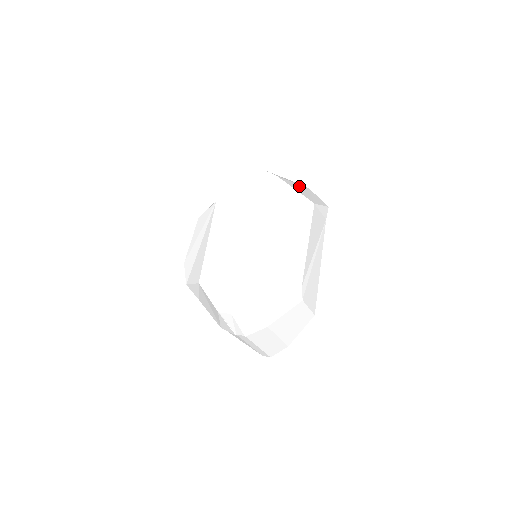
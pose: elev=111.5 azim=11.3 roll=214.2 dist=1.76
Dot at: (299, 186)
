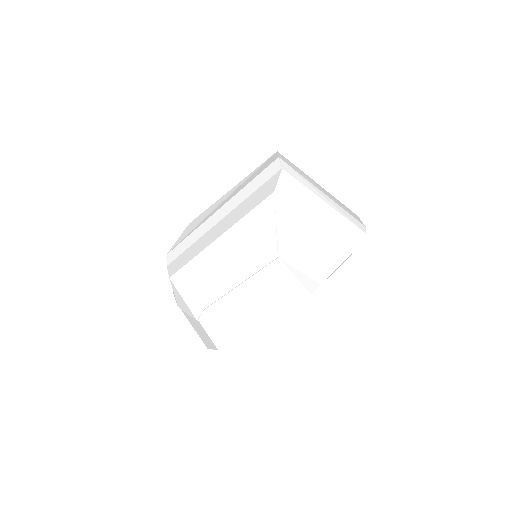
Dot at: (318, 232)
